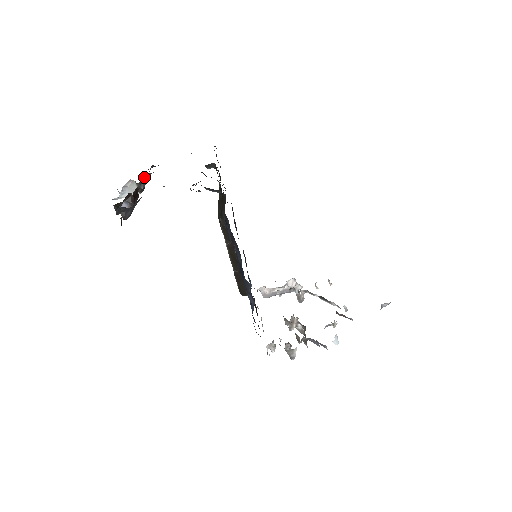
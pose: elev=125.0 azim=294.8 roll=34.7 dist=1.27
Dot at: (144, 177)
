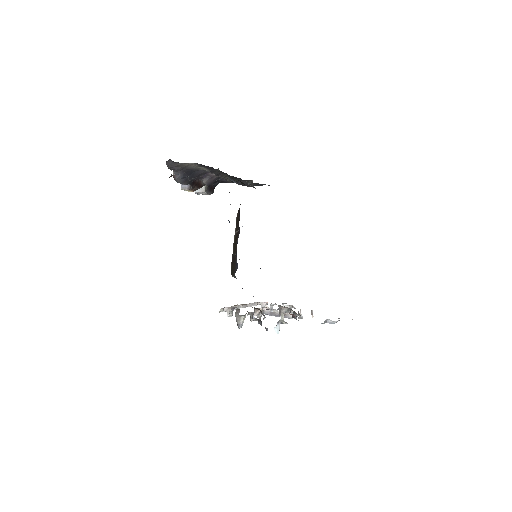
Dot at: (207, 174)
